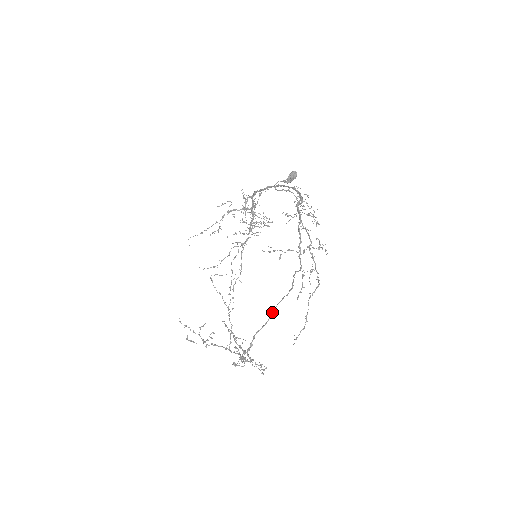
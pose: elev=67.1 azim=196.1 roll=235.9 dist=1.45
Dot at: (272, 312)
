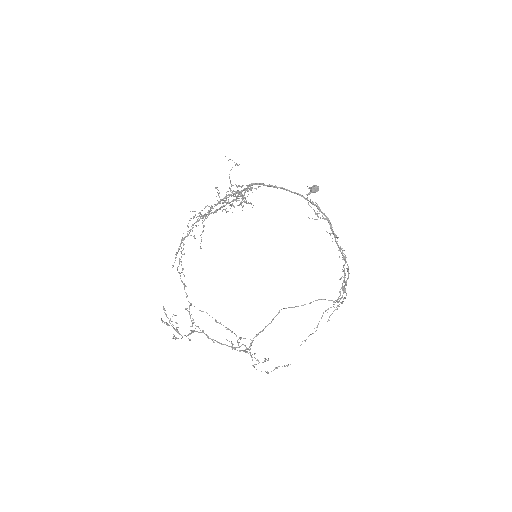
Dot at: occluded
